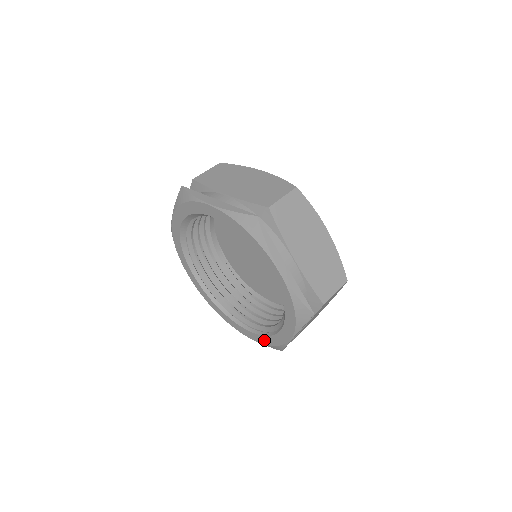
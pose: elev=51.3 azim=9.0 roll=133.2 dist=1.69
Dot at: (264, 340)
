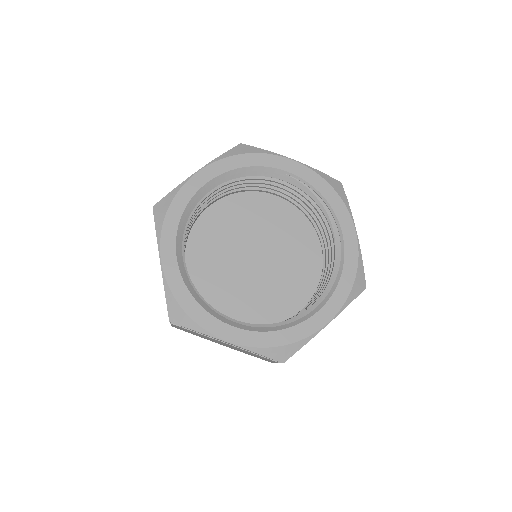
Dot at: (345, 284)
